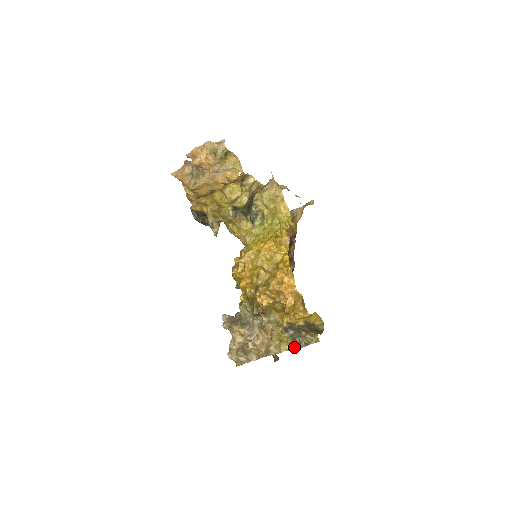
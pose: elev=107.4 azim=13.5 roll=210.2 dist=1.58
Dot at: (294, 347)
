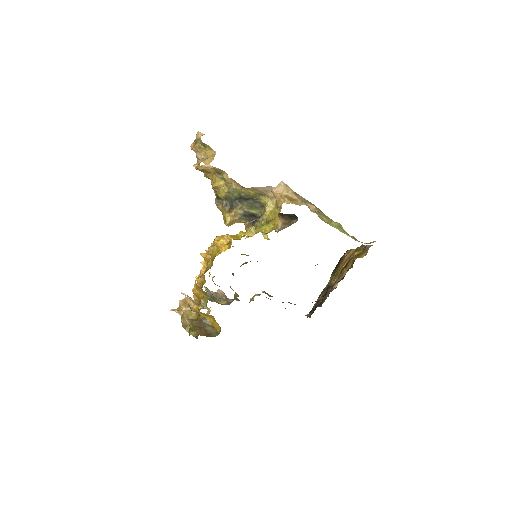
Dot at: (194, 334)
